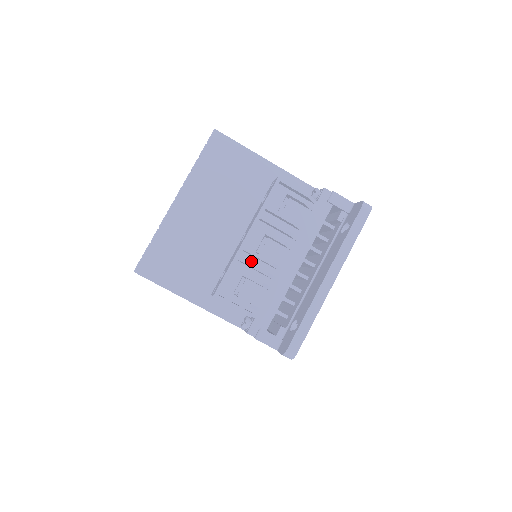
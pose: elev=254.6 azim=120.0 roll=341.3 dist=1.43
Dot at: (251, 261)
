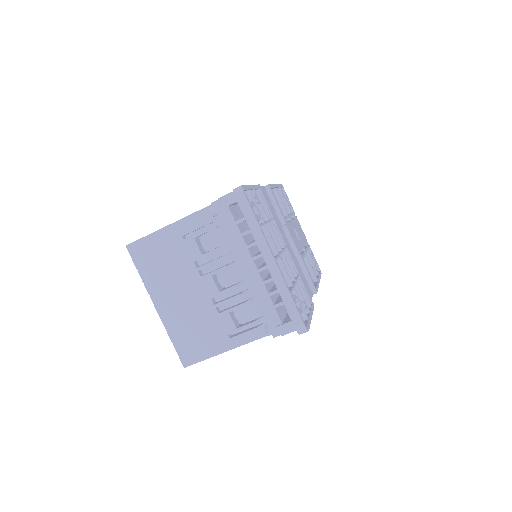
Dot at: (226, 296)
